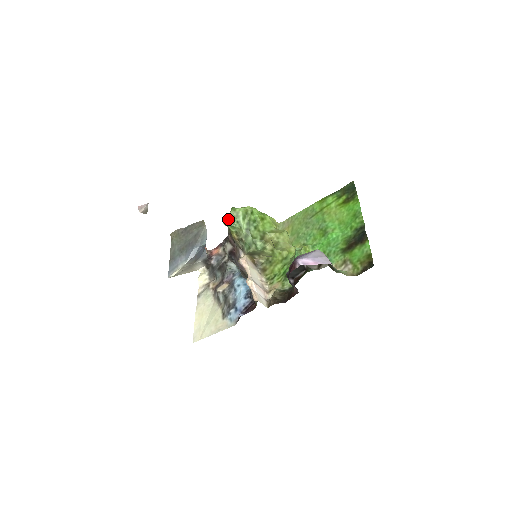
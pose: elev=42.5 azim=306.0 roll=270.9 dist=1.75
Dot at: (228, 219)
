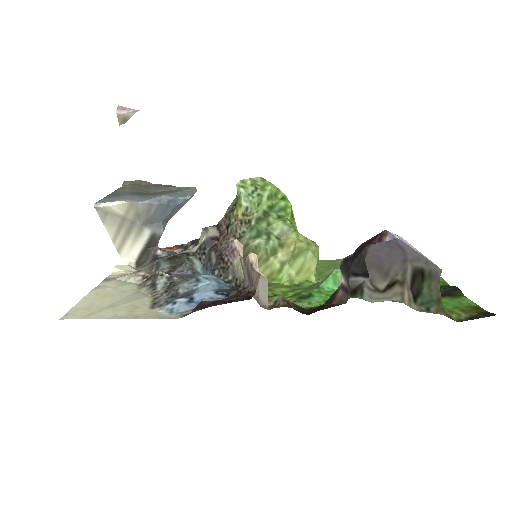
Dot at: (248, 183)
